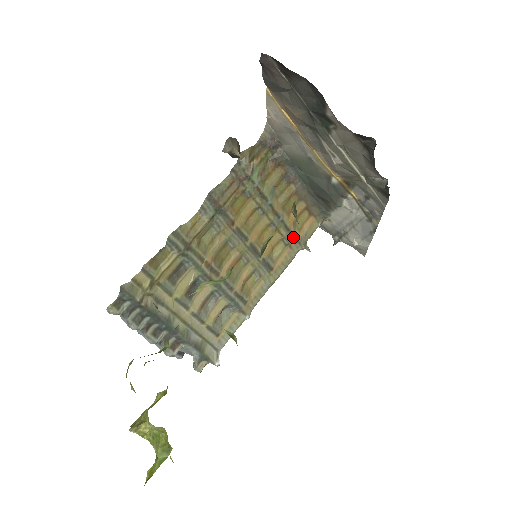
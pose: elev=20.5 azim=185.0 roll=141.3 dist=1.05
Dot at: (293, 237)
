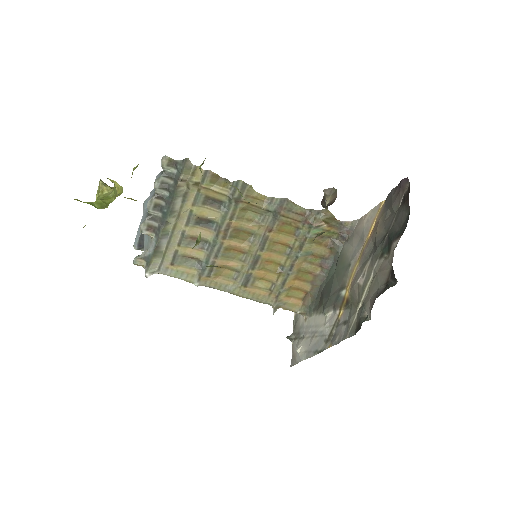
Dot at: (279, 292)
